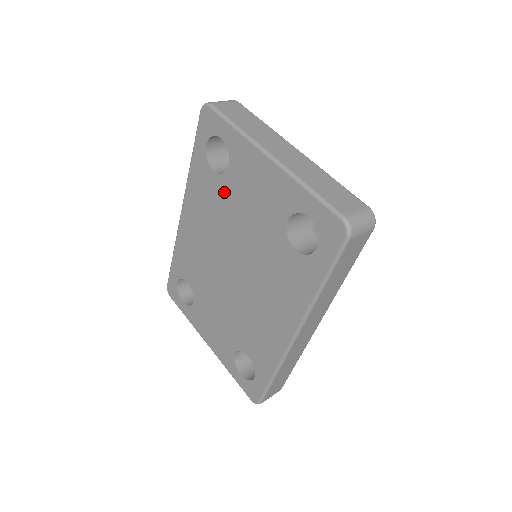
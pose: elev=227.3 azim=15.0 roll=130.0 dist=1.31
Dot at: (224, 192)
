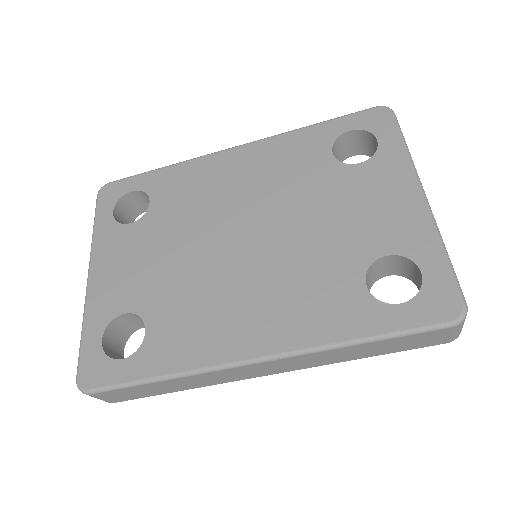
Dot at: (325, 176)
